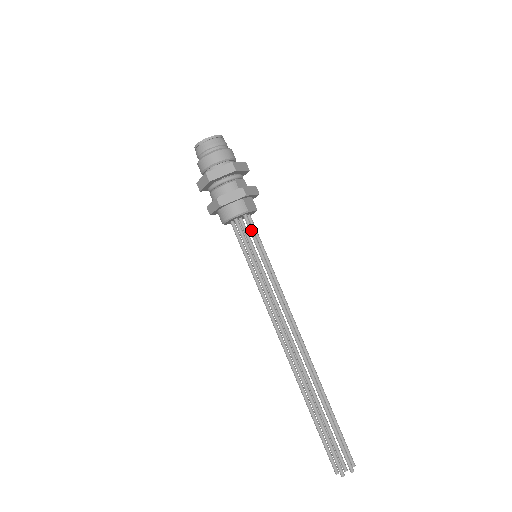
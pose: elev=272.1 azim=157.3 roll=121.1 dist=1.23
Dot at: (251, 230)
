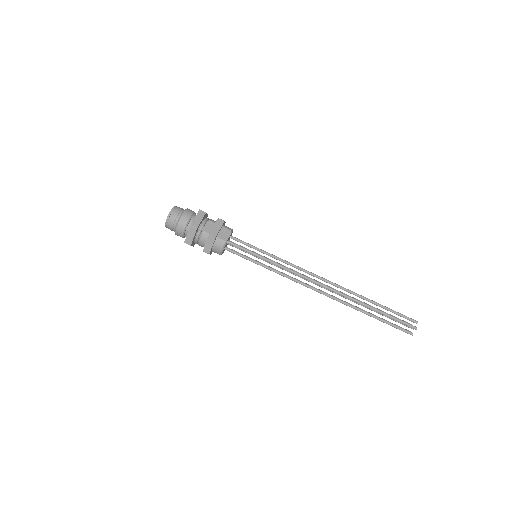
Dot at: occluded
